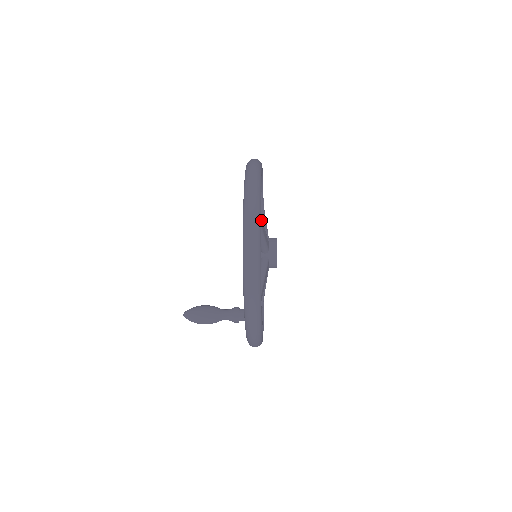
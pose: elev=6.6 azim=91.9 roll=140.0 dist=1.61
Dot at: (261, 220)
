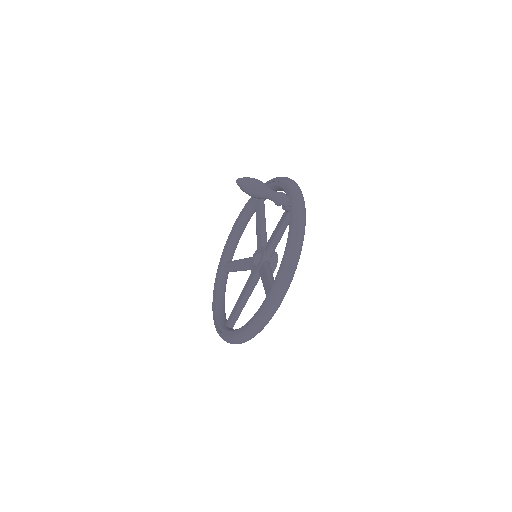
Dot at: occluded
